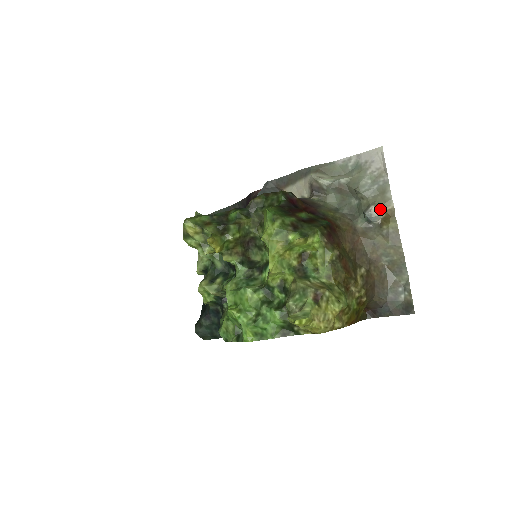
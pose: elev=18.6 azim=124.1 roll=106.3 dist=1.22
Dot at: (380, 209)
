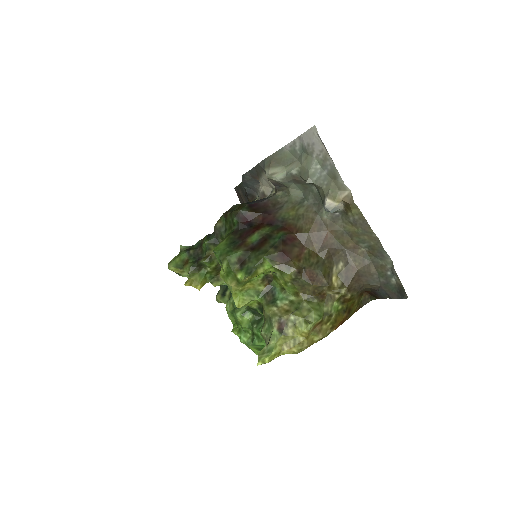
Dot at: (335, 200)
